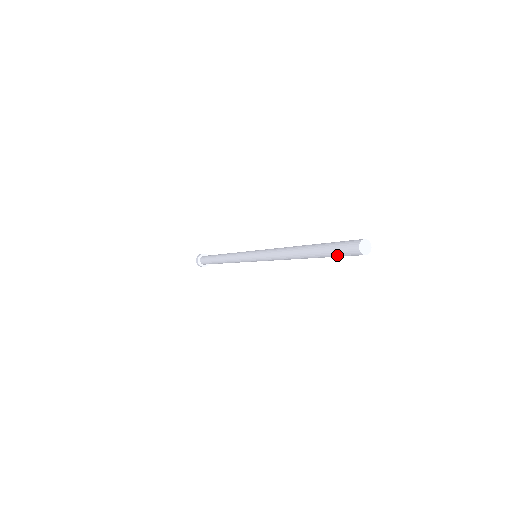
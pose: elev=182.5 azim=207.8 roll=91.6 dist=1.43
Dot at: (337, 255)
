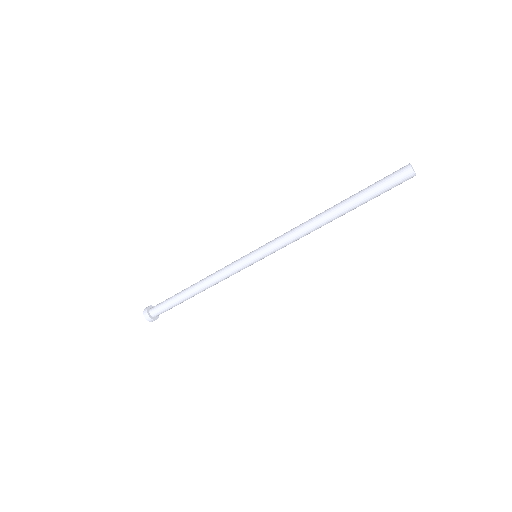
Dot at: (384, 191)
